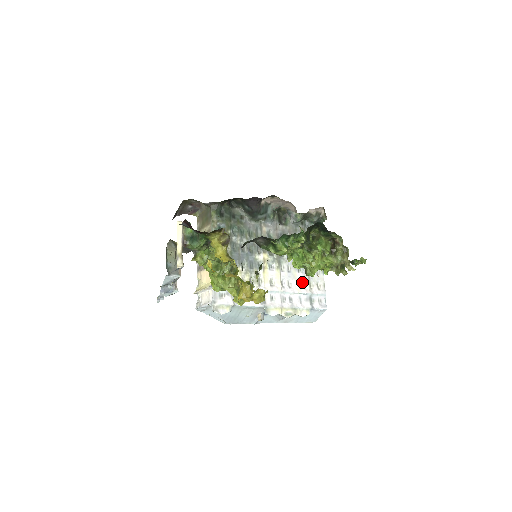
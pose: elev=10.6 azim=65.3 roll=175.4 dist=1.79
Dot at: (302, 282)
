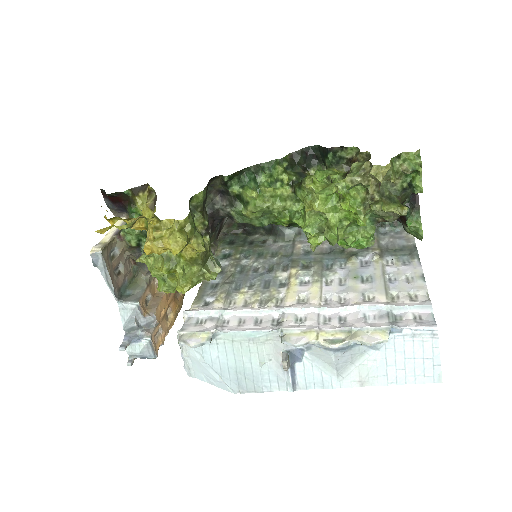
Dot at: (369, 294)
